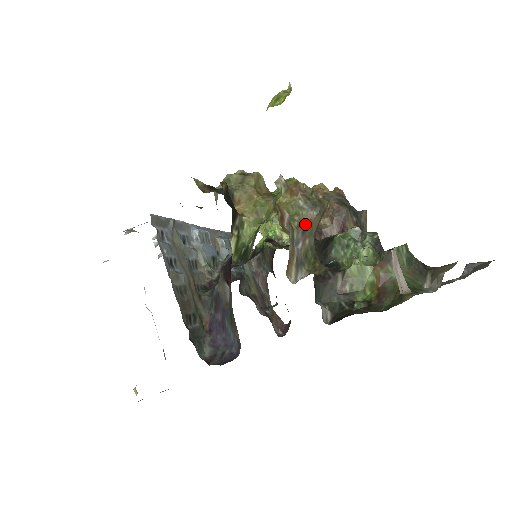
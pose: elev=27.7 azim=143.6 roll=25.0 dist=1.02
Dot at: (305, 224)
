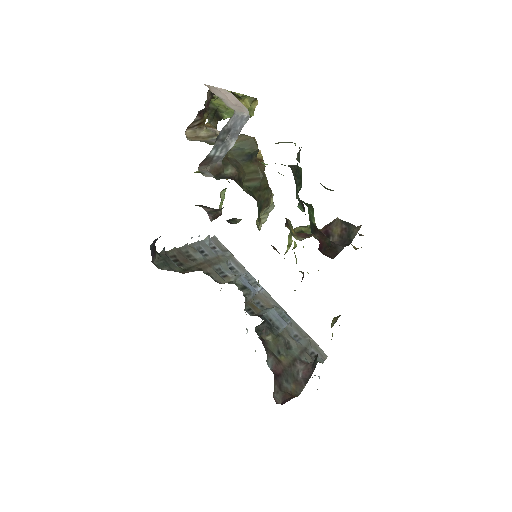
Dot at: occluded
